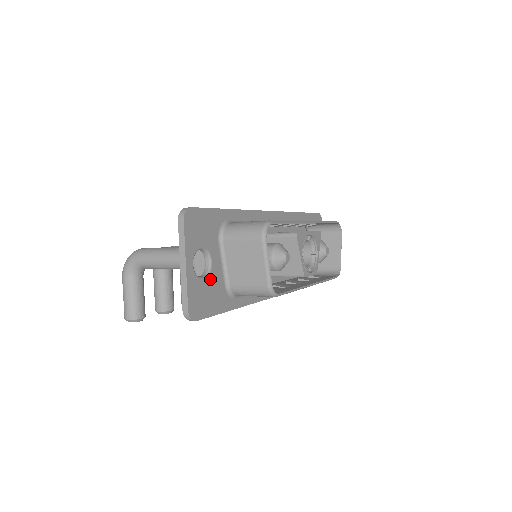
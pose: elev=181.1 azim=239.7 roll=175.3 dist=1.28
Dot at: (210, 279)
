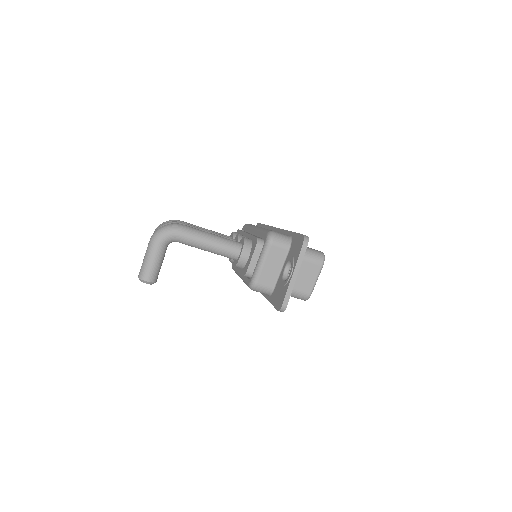
Dot at: occluded
